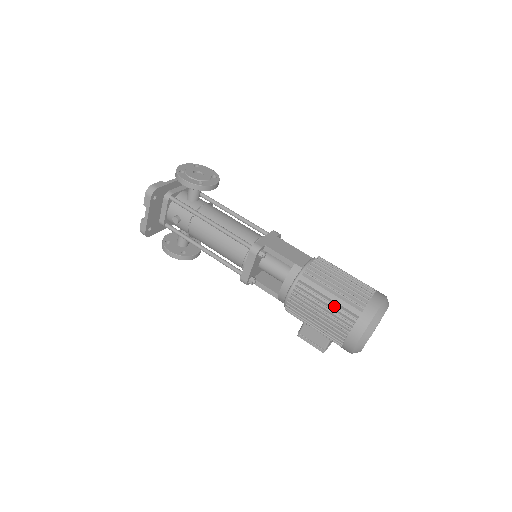
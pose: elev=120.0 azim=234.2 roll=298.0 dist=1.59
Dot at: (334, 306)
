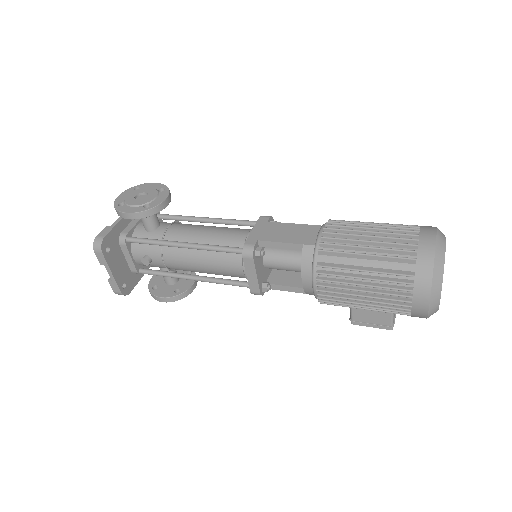
Dot at: (377, 274)
